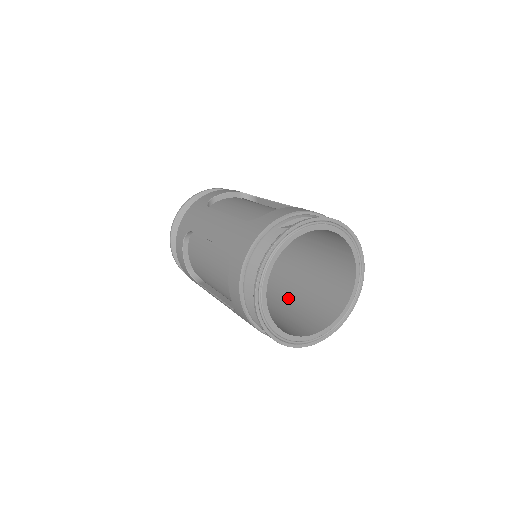
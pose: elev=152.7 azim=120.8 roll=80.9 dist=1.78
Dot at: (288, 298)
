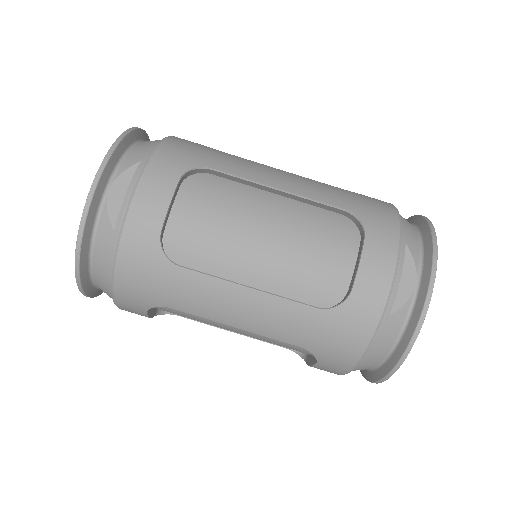
Dot at: occluded
